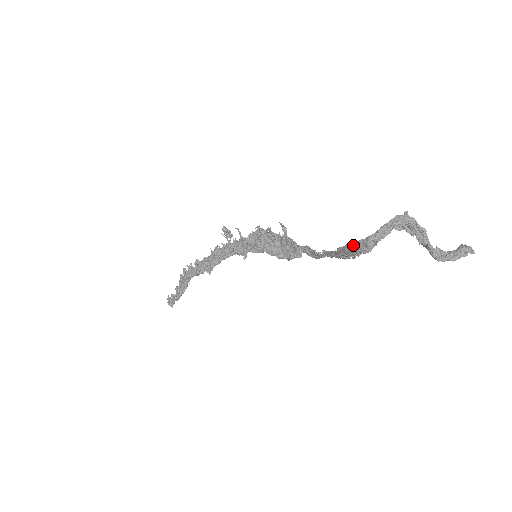
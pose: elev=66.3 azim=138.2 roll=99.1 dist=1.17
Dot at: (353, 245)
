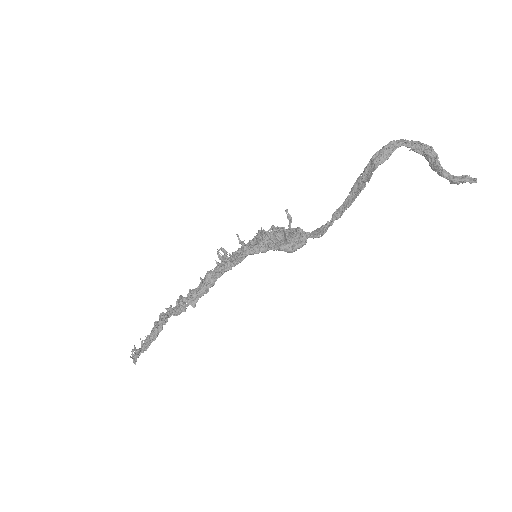
Dot at: (369, 164)
